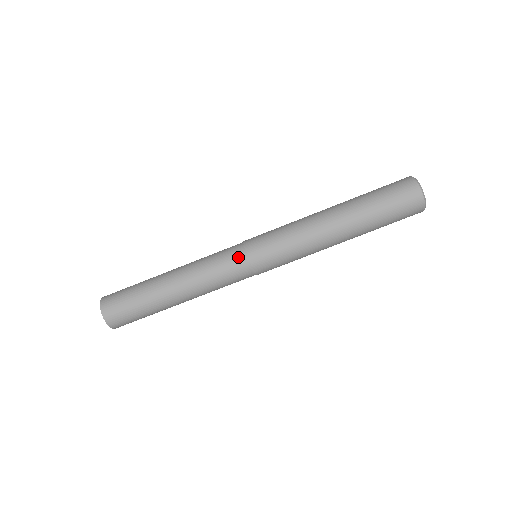
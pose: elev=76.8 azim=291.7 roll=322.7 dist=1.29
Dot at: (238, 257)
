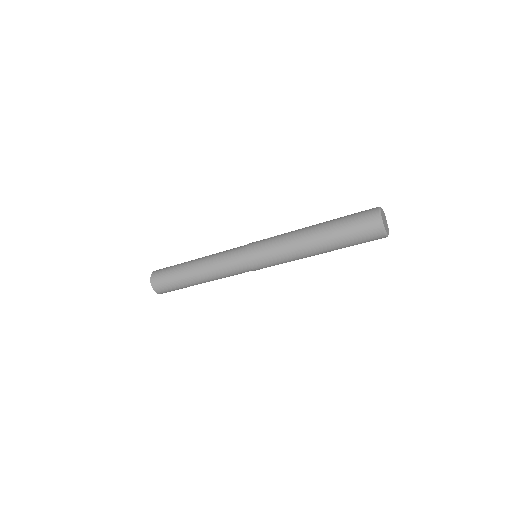
Dot at: (244, 269)
